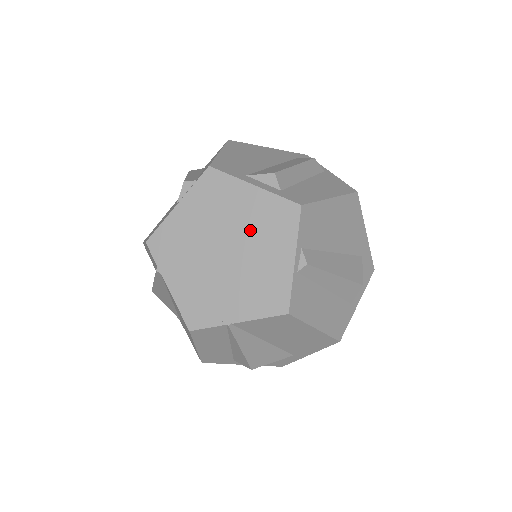
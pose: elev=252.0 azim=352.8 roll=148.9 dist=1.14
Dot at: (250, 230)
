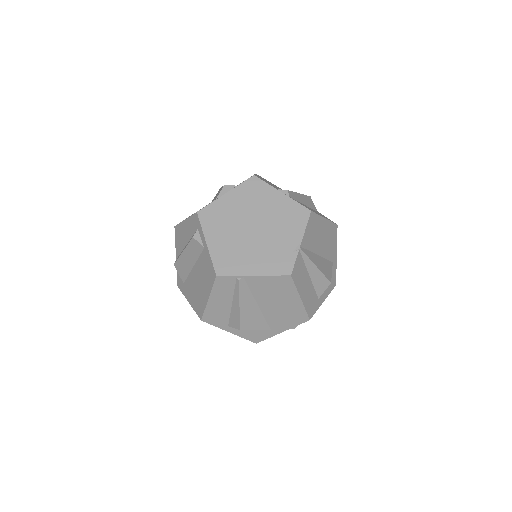
Dot at: (250, 208)
